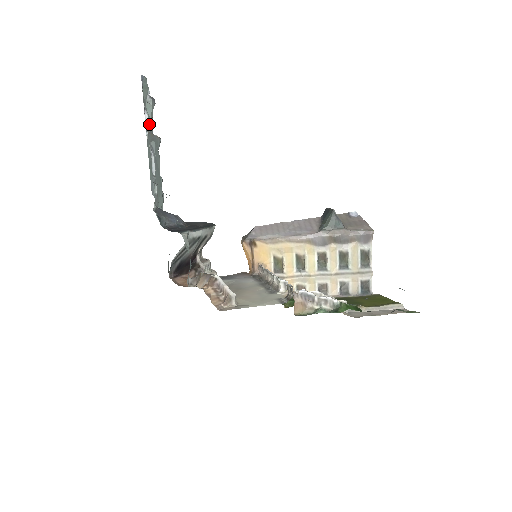
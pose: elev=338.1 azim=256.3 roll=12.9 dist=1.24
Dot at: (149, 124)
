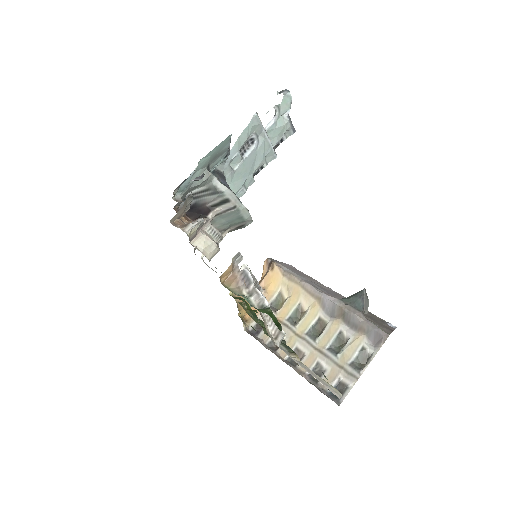
Dot at: (272, 131)
